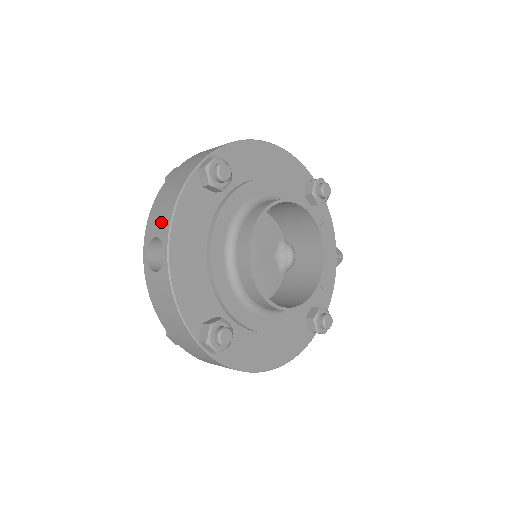
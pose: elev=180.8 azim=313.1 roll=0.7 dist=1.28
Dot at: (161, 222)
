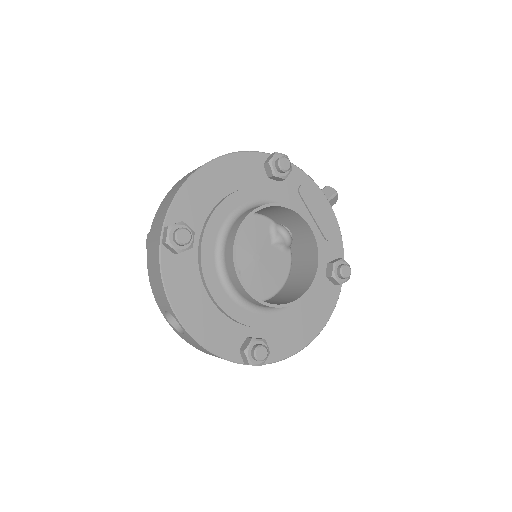
Dot at: (162, 299)
